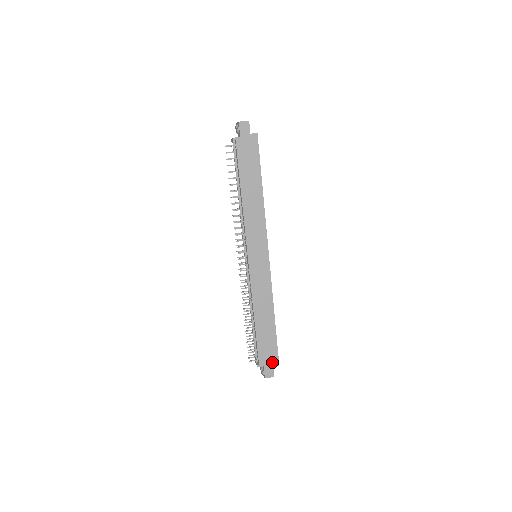
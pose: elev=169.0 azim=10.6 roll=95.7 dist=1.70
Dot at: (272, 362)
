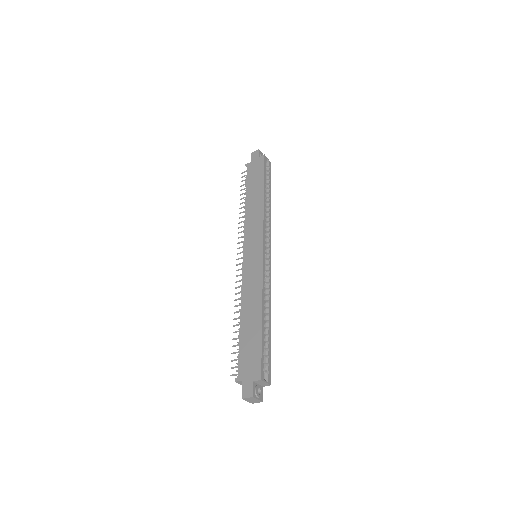
Dot at: (253, 375)
